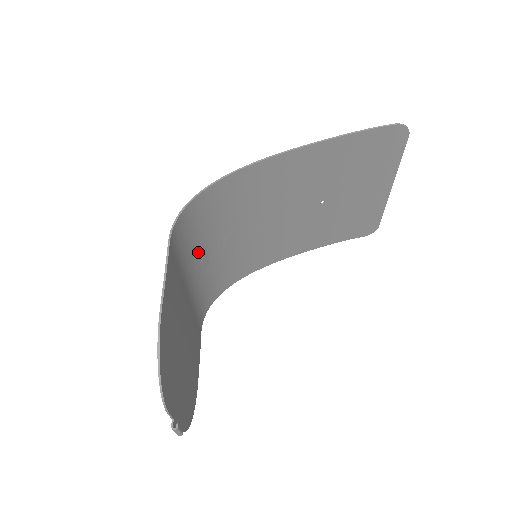
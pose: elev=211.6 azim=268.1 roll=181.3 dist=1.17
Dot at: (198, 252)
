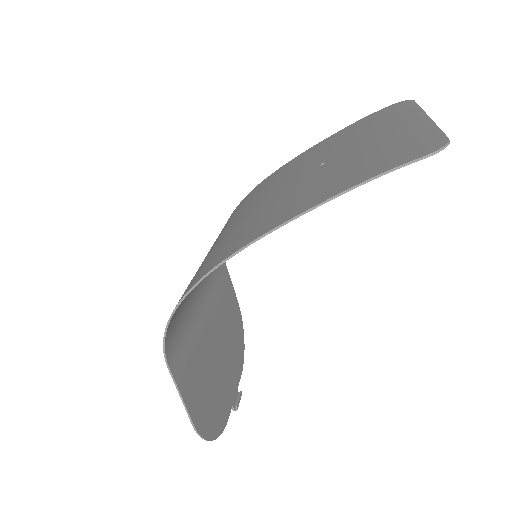
Dot at: occluded
